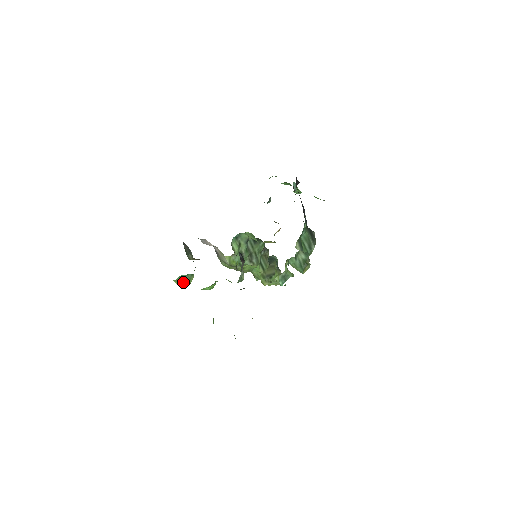
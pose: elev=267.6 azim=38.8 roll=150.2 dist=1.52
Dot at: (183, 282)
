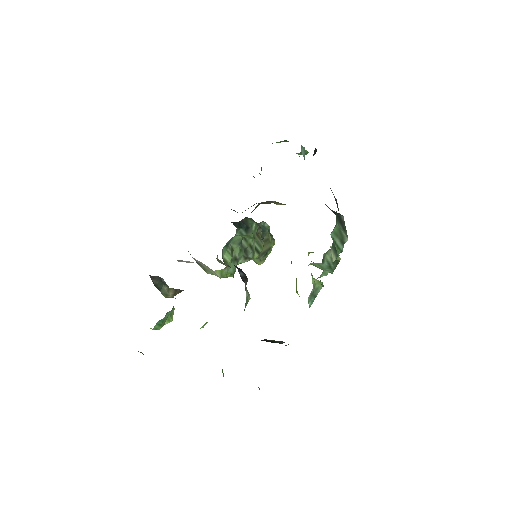
Dot at: (163, 324)
